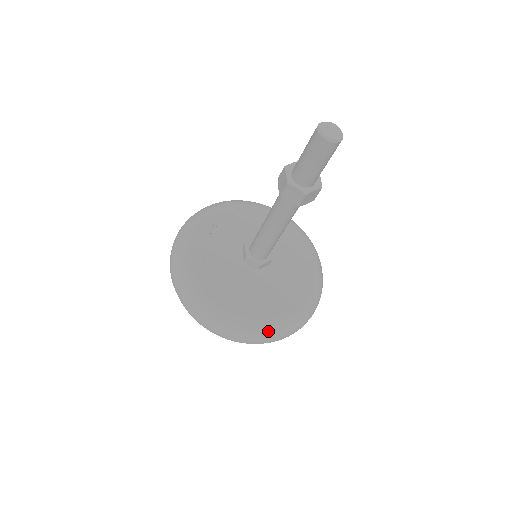
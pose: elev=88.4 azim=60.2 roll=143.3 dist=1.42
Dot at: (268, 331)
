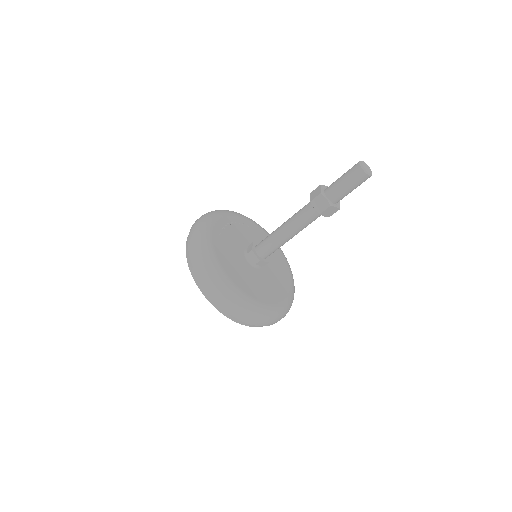
Dot at: (248, 308)
